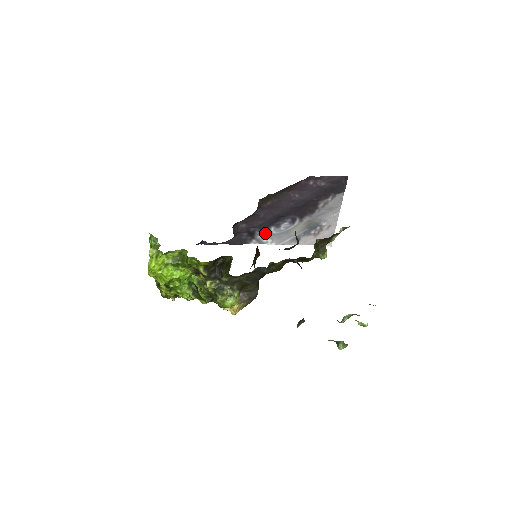
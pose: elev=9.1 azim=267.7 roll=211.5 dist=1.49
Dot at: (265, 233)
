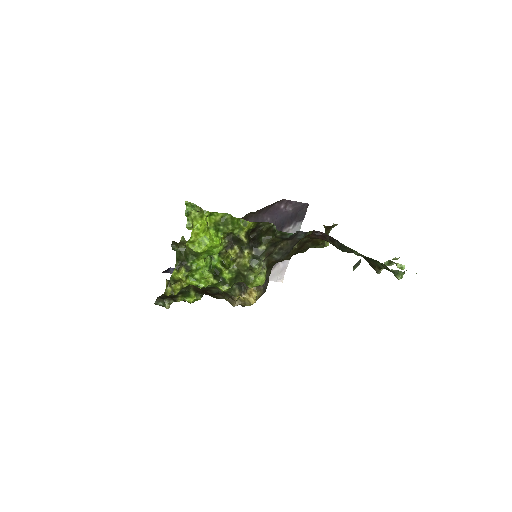
Dot at: occluded
